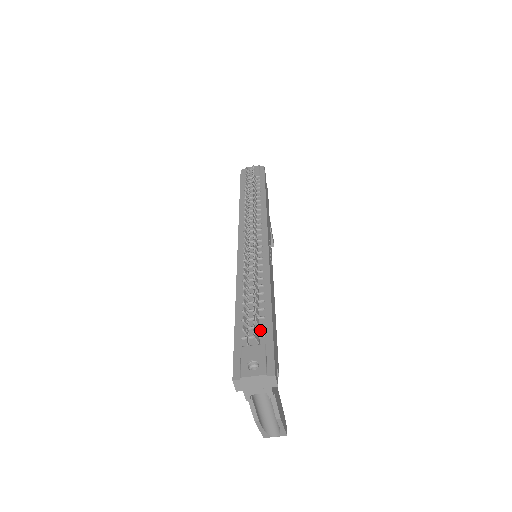
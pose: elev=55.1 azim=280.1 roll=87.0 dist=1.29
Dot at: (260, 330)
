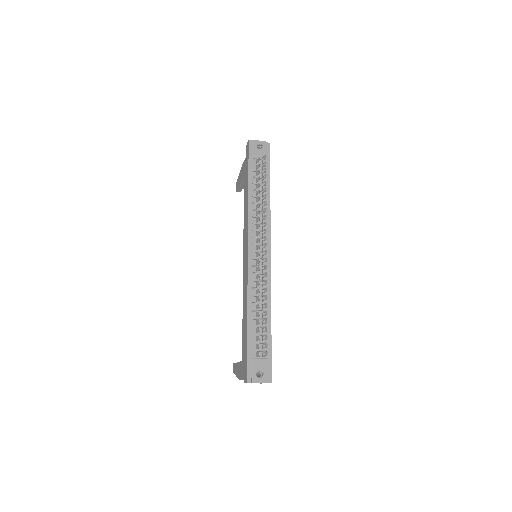
Dot at: (264, 345)
